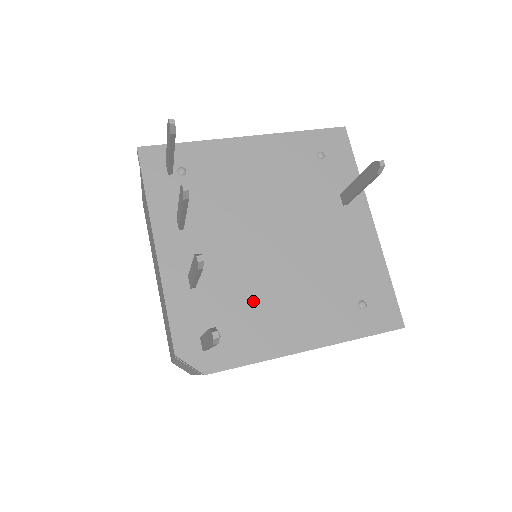
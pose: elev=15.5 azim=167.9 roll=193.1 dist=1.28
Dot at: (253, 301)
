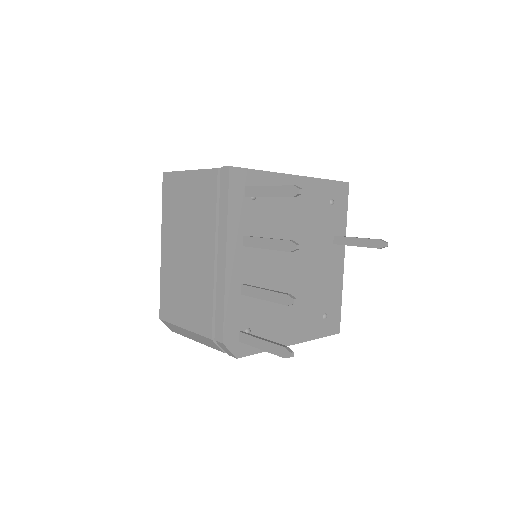
Dot at: (273, 308)
